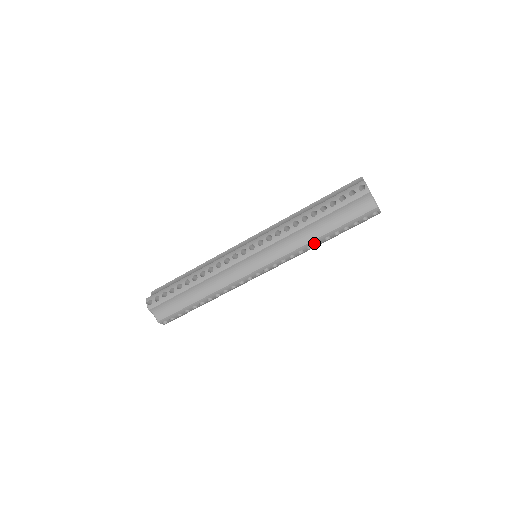
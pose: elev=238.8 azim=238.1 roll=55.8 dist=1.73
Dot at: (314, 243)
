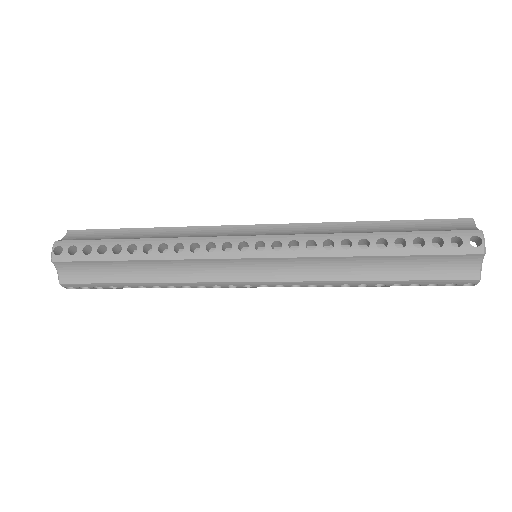
Dot at: (356, 283)
